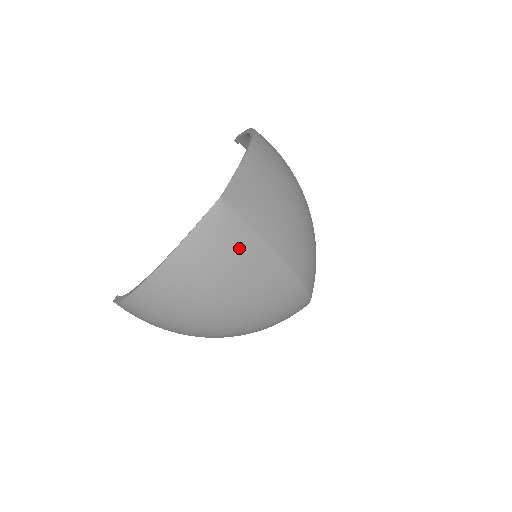
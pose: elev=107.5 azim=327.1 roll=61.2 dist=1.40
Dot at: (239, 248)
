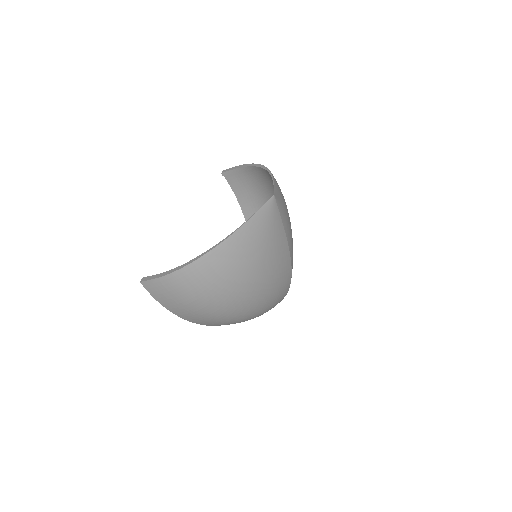
Dot at: (275, 237)
